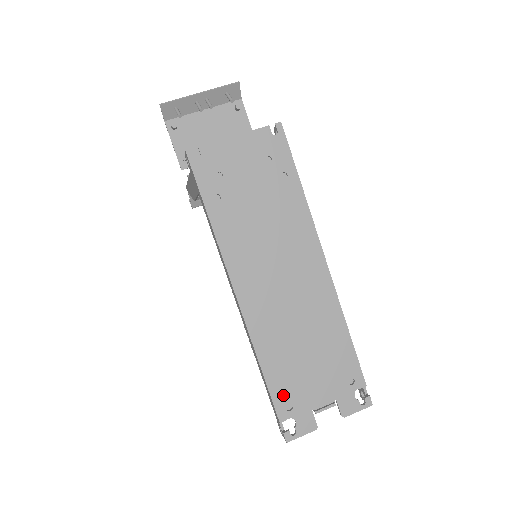
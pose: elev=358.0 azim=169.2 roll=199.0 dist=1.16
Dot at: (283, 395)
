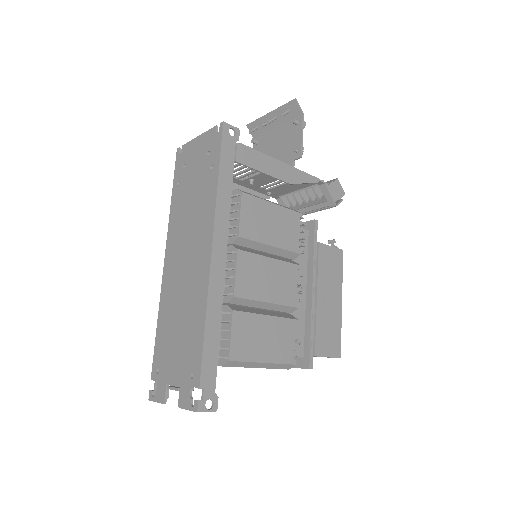
Dot at: (159, 357)
